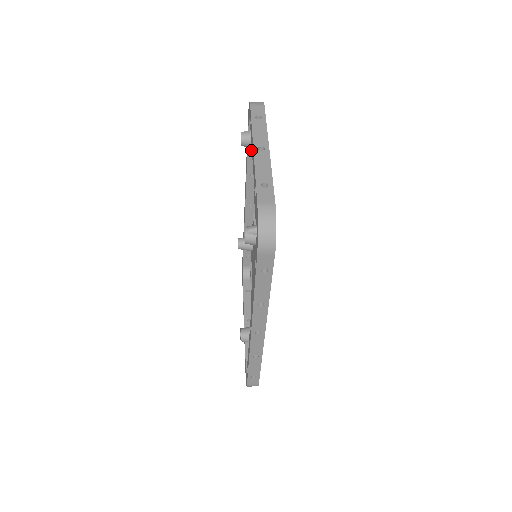
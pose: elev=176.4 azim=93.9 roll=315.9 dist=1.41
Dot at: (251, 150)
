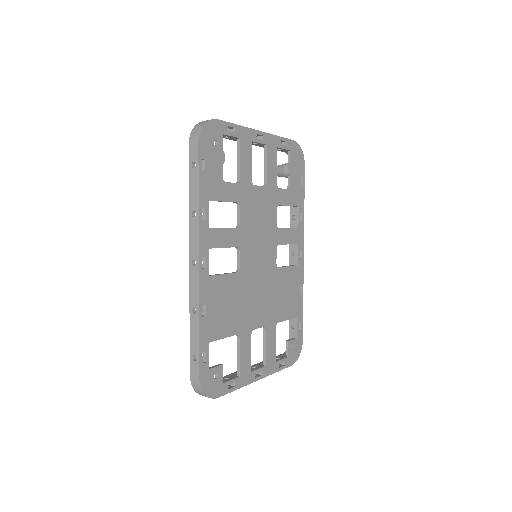
Dot at: occluded
